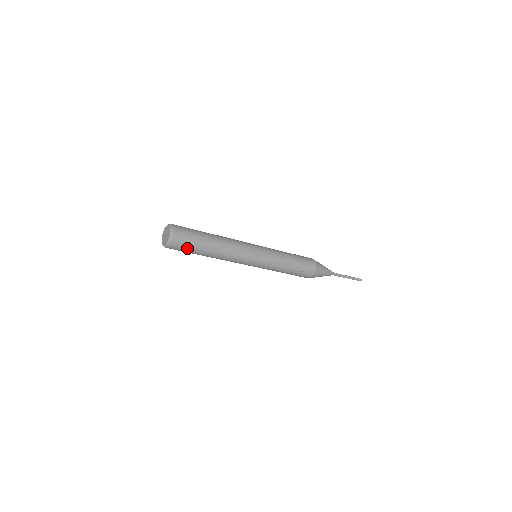
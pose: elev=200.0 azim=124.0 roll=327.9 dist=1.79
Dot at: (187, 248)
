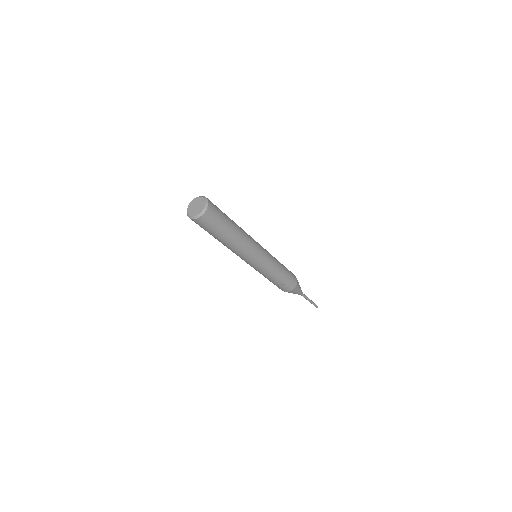
Dot at: (213, 226)
